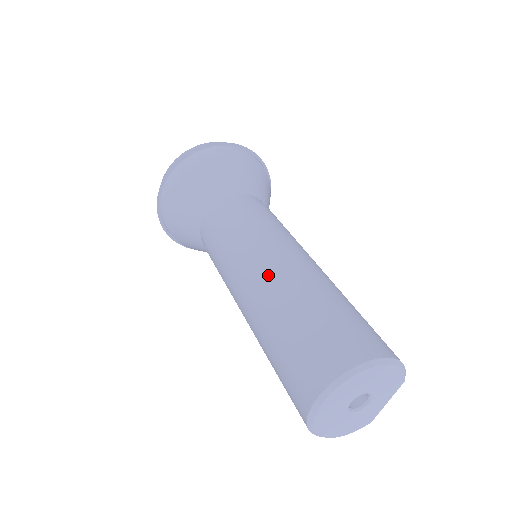
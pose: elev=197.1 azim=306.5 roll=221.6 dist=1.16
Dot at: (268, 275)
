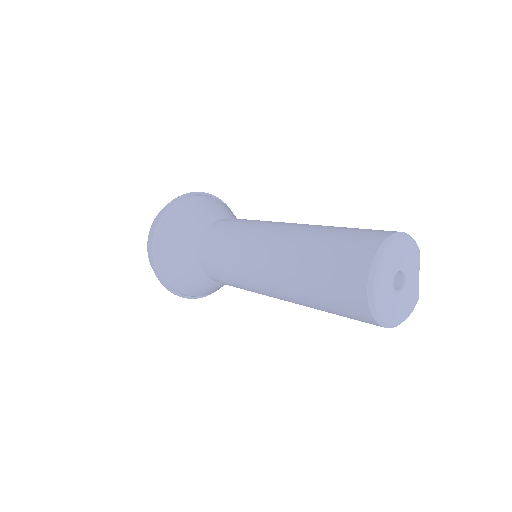
Dot at: (275, 248)
